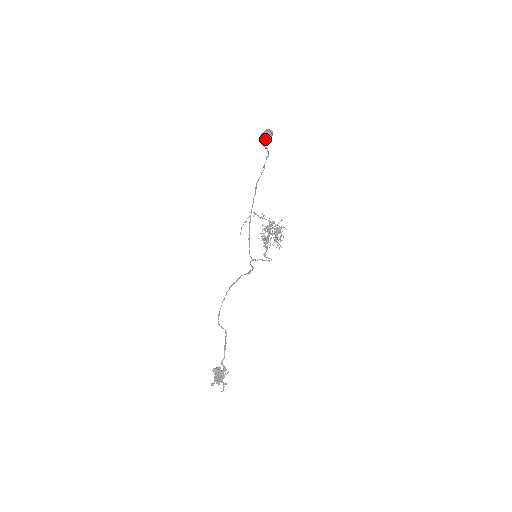
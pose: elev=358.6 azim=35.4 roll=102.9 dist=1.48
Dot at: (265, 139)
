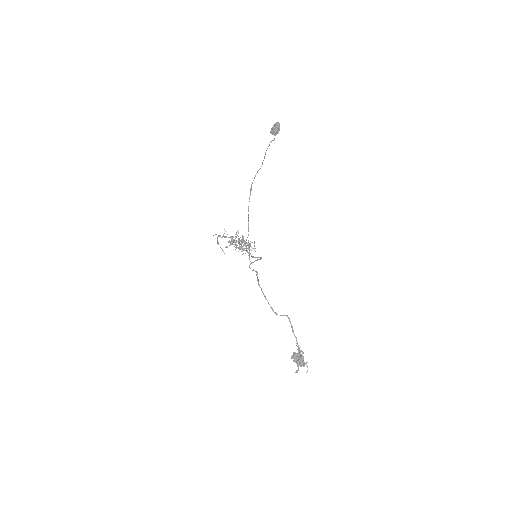
Dot at: (279, 130)
